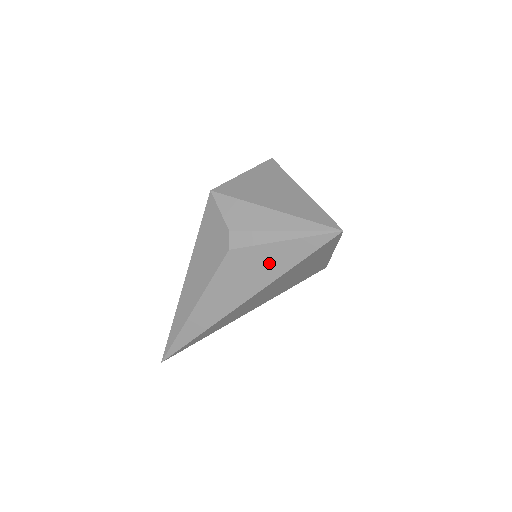
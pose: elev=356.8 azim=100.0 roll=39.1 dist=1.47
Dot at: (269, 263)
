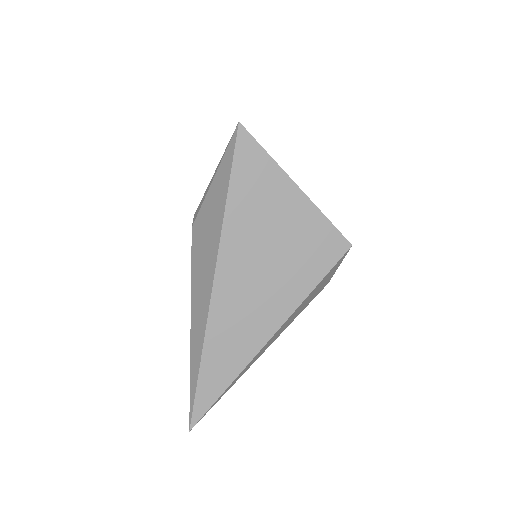
Dot at: (214, 210)
